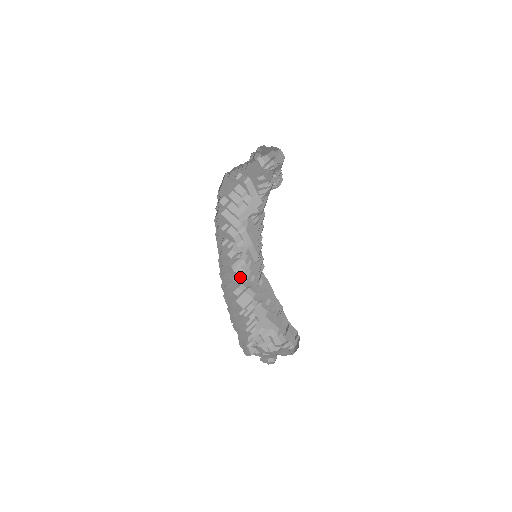
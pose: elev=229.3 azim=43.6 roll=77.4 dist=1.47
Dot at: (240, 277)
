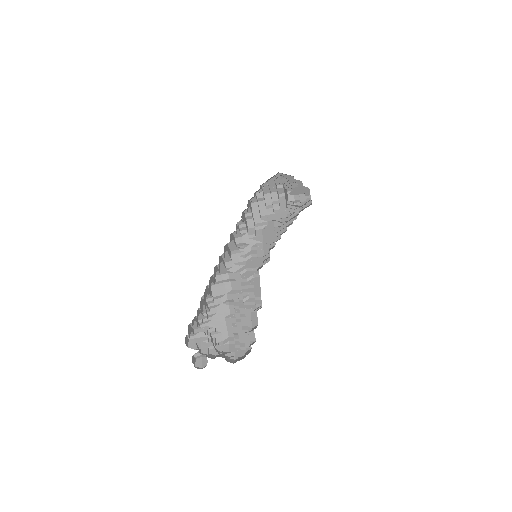
Dot at: (232, 265)
